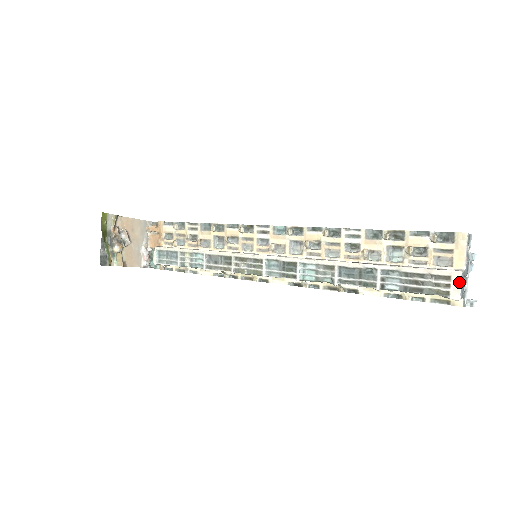
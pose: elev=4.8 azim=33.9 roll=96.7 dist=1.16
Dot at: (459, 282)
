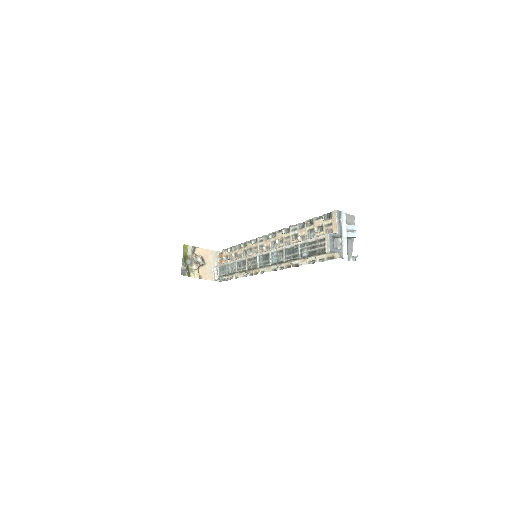
Dot at: (328, 240)
